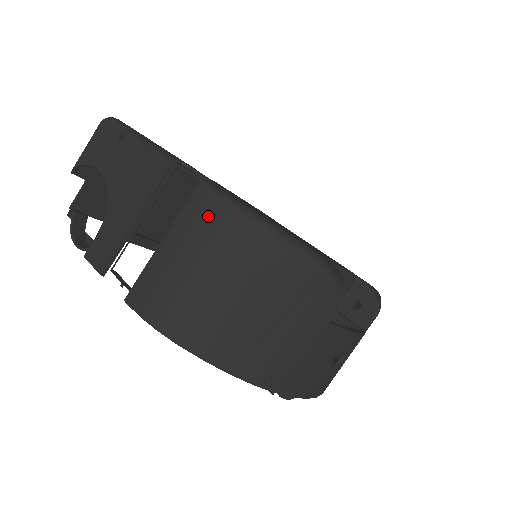
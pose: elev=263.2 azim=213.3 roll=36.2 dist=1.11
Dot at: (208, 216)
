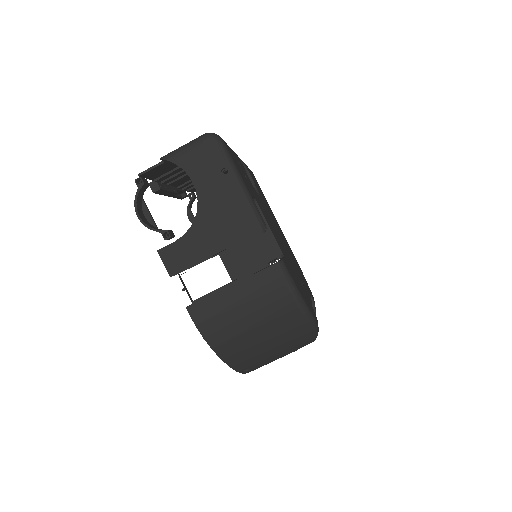
Dot at: (274, 289)
